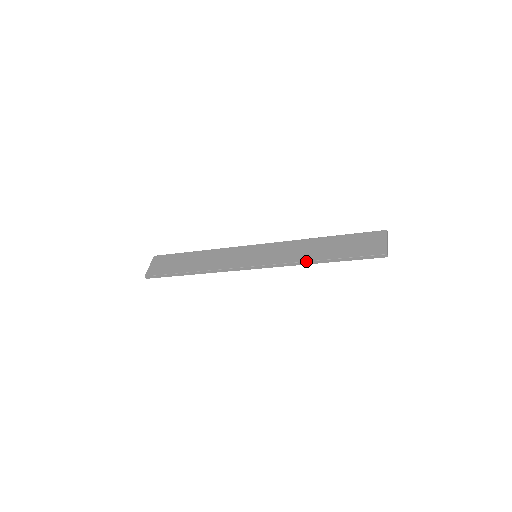
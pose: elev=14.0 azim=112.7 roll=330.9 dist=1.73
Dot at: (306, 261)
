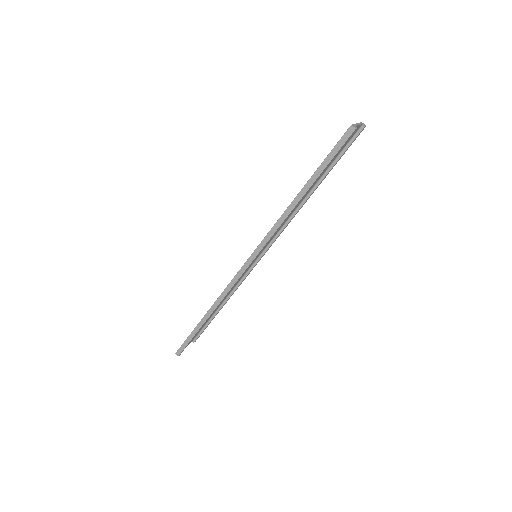
Dot at: occluded
